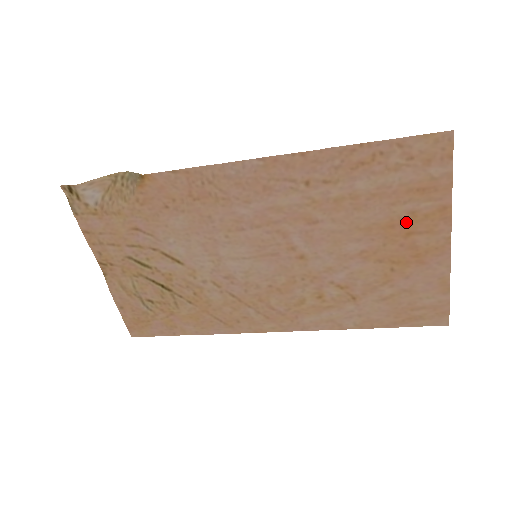
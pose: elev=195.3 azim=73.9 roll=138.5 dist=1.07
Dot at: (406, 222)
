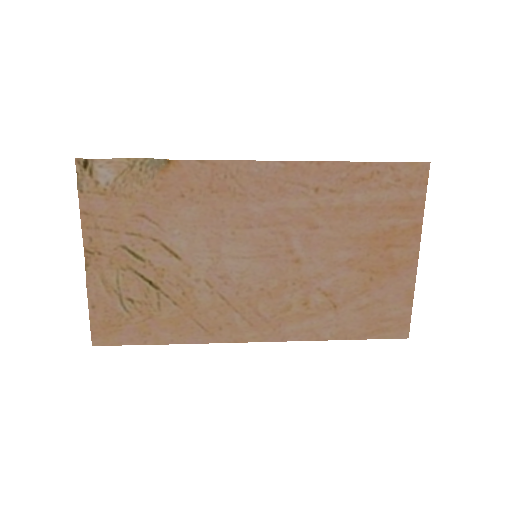
Dot at: (388, 235)
